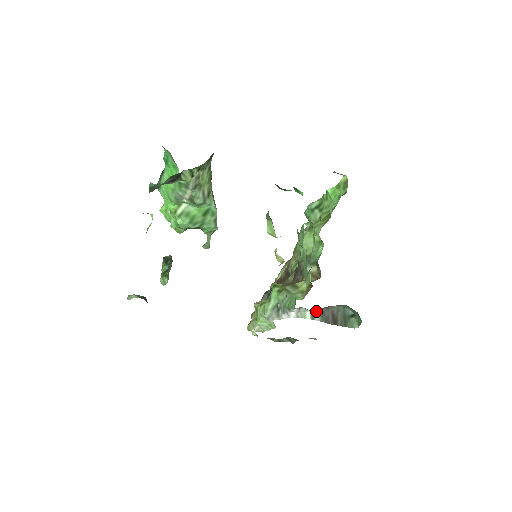
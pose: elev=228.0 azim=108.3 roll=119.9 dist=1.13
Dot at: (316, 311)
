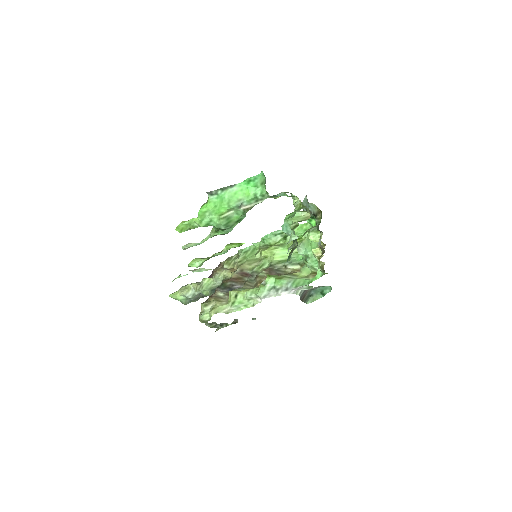
Dot at: (310, 288)
